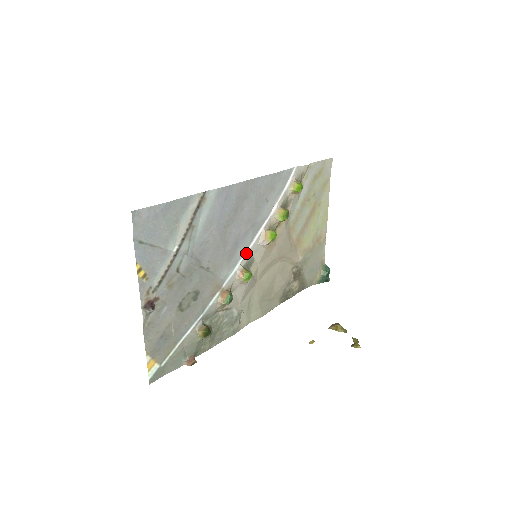
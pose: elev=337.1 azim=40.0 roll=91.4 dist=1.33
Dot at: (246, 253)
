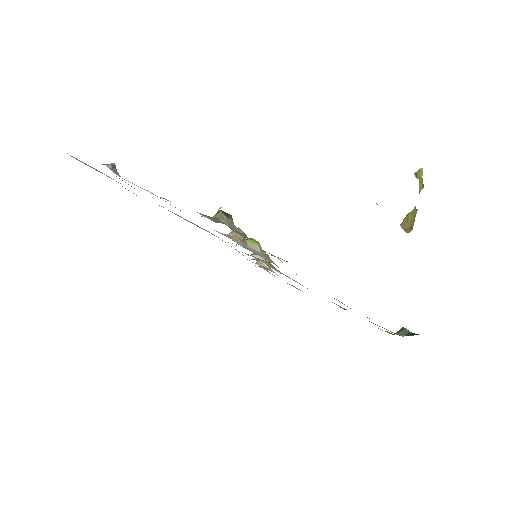
Dot at: occluded
